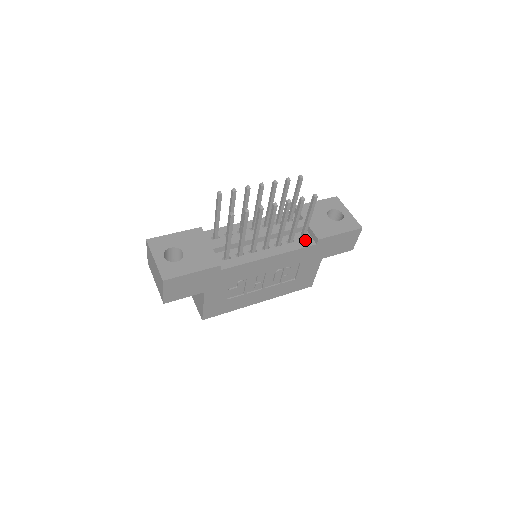
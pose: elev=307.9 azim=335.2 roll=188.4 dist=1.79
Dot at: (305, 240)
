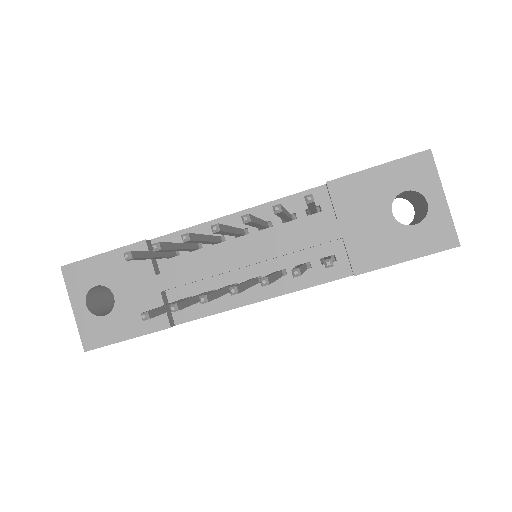
Dot at: (333, 264)
